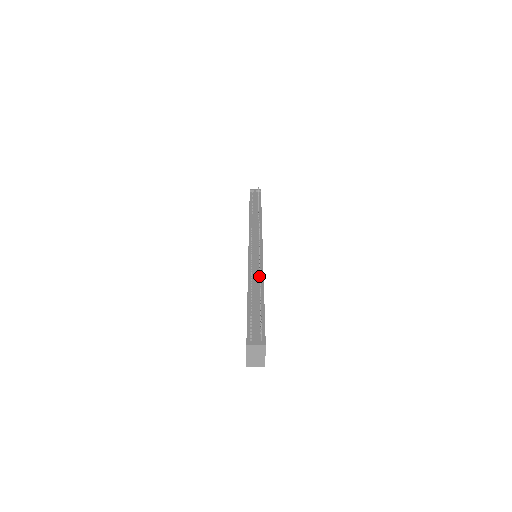
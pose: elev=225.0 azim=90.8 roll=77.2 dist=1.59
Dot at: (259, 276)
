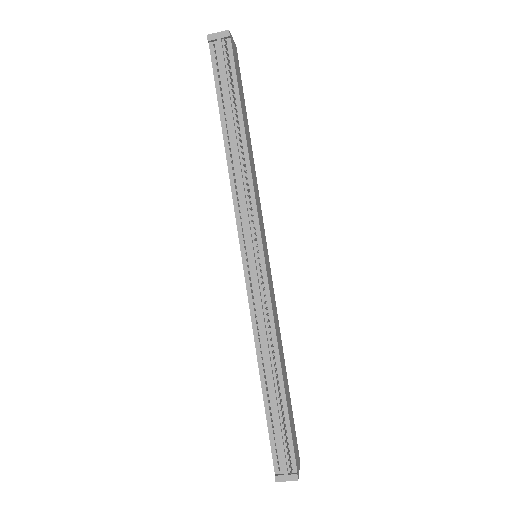
Dot at: (270, 336)
